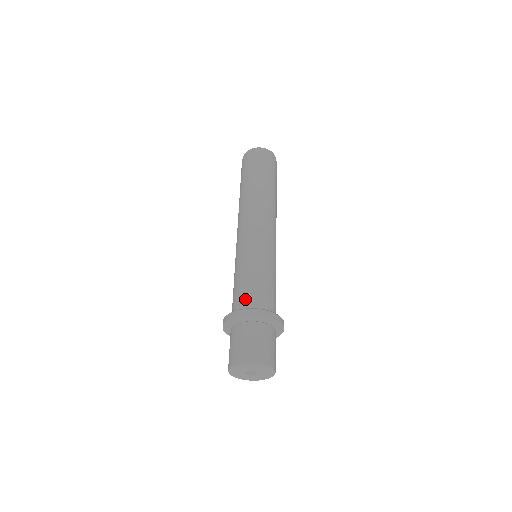
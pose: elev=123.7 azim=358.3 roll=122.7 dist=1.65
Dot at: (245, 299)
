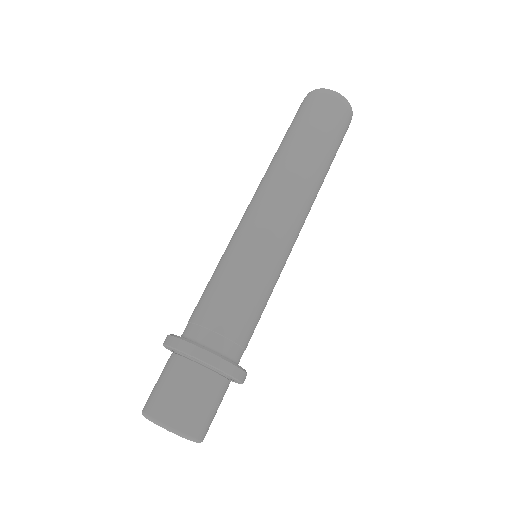
Dot at: (220, 331)
